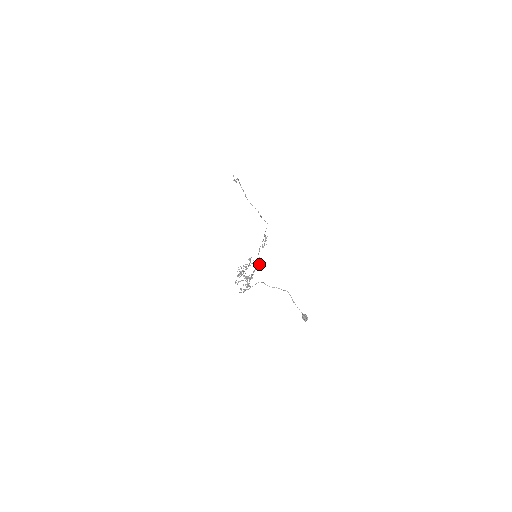
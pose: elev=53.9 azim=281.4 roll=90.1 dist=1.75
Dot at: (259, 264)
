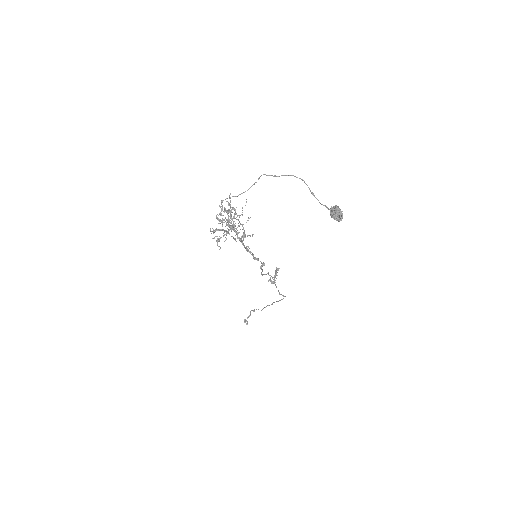
Dot at: occluded
